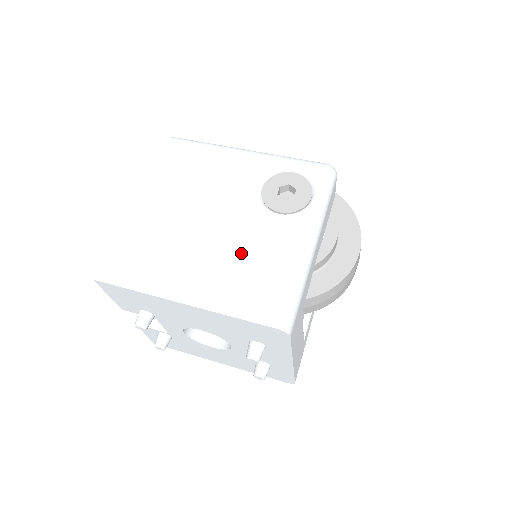
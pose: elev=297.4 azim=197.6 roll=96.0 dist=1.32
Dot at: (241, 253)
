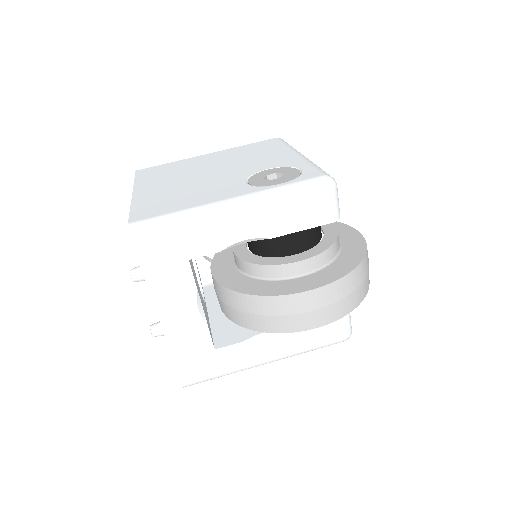
Dot at: (193, 188)
